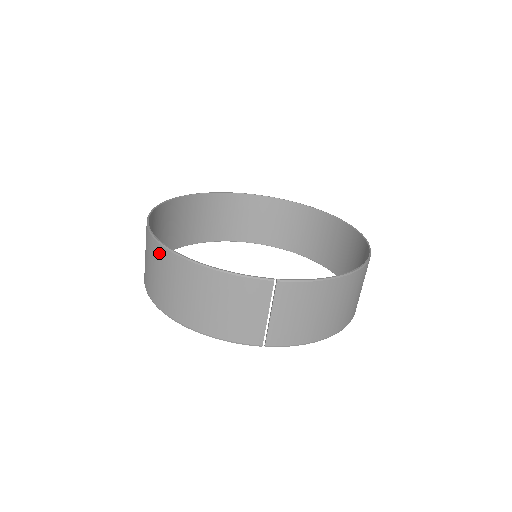
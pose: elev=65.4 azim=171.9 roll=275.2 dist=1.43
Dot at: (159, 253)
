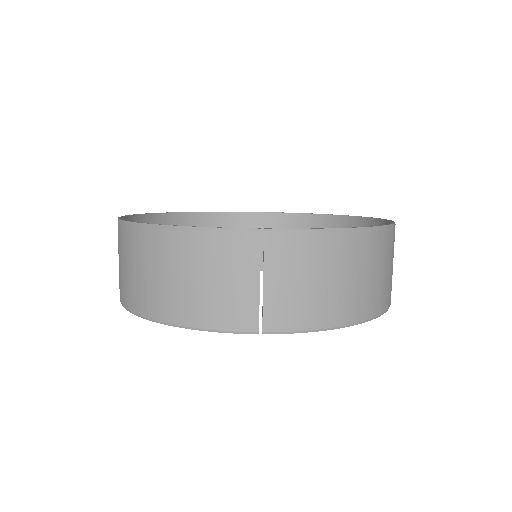
Dot at: (125, 235)
